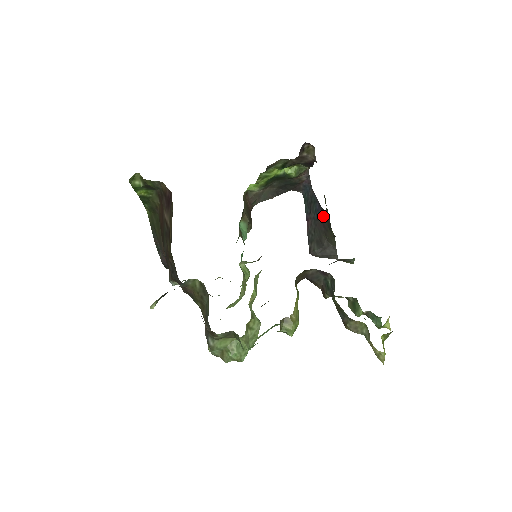
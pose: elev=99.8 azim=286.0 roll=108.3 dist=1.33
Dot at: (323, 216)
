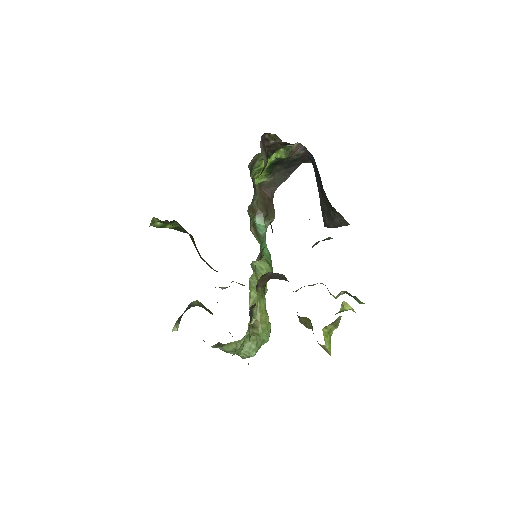
Dot at: occluded
